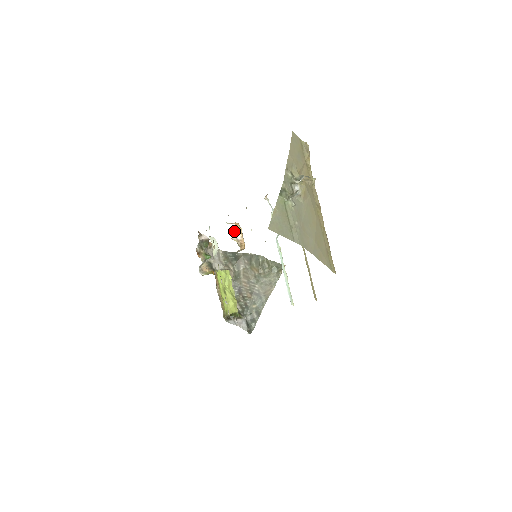
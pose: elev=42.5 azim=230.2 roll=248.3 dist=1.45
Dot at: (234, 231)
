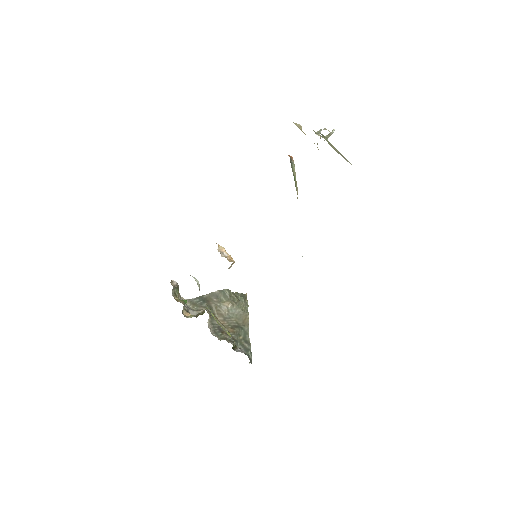
Dot at: (218, 251)
